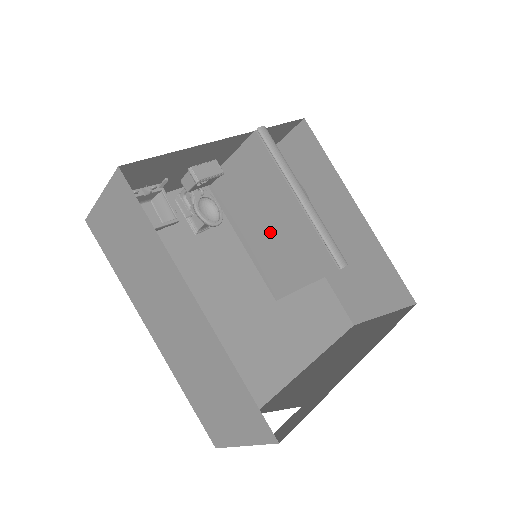
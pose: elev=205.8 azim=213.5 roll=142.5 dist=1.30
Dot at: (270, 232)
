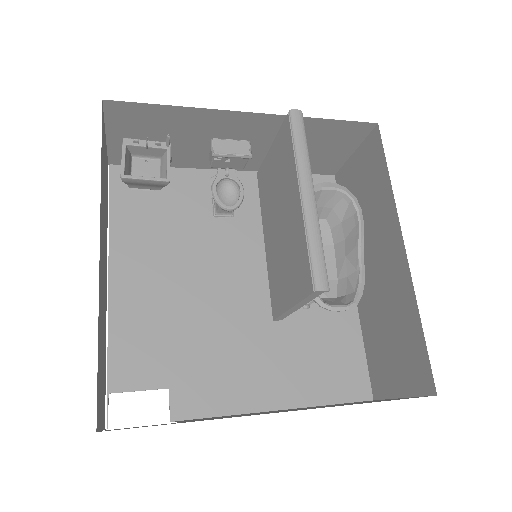
Dot at: (280, 235)
